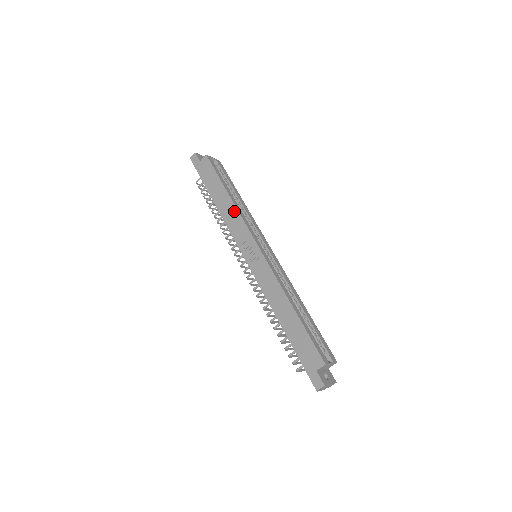
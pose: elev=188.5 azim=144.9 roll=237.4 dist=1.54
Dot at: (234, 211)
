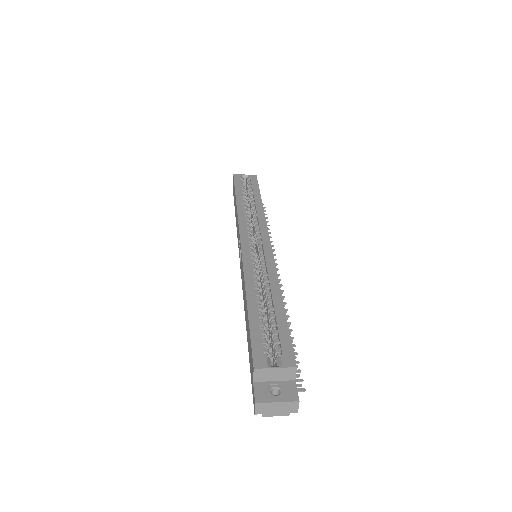
Dot at: (237, 216)
